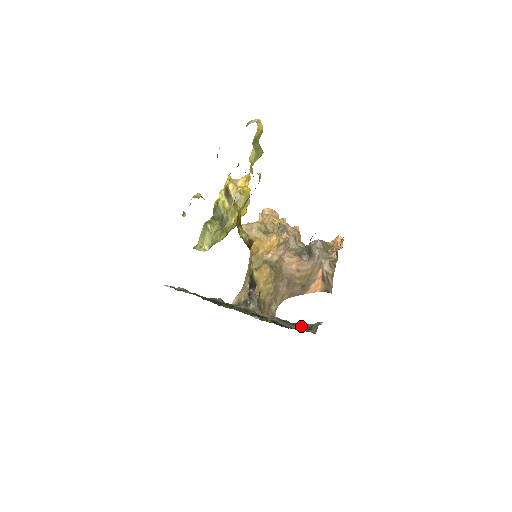
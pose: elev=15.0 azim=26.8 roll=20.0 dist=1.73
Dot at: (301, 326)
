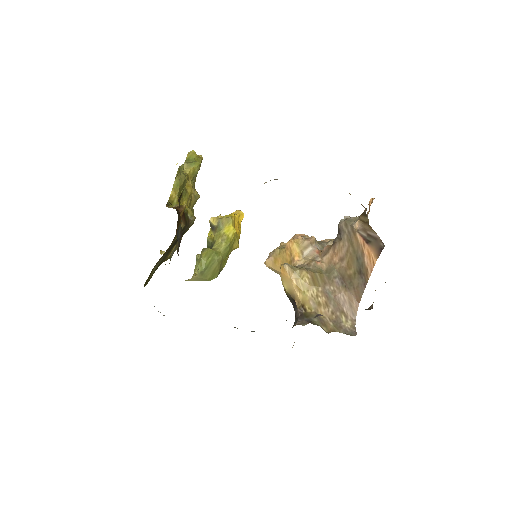
Dot at: (369, 307)
